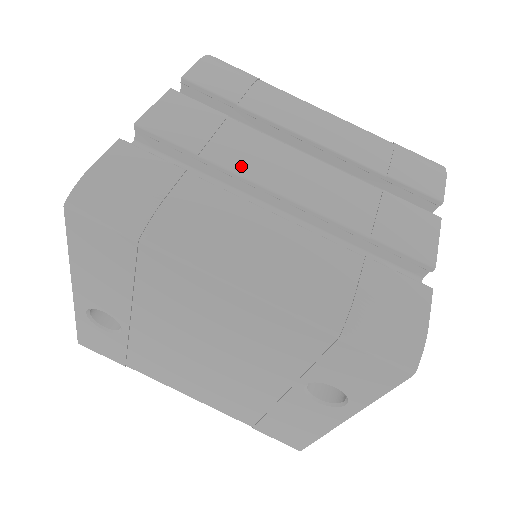
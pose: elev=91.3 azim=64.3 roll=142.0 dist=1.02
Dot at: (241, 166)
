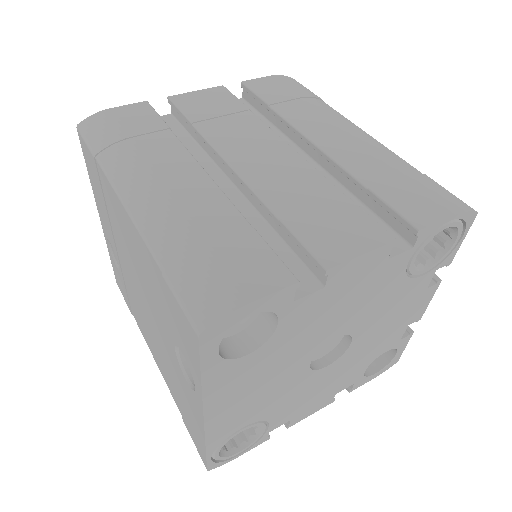
Dot at: (218, 138)
